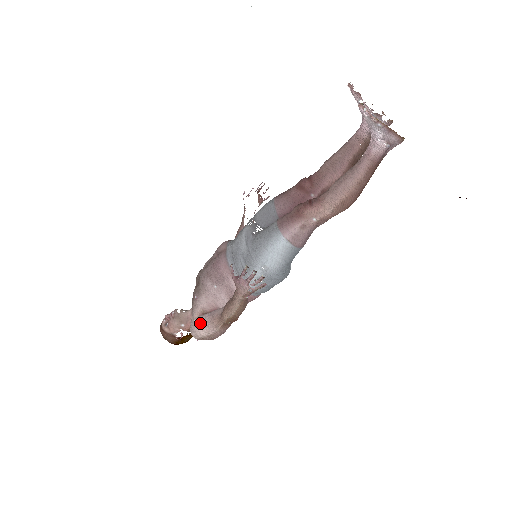
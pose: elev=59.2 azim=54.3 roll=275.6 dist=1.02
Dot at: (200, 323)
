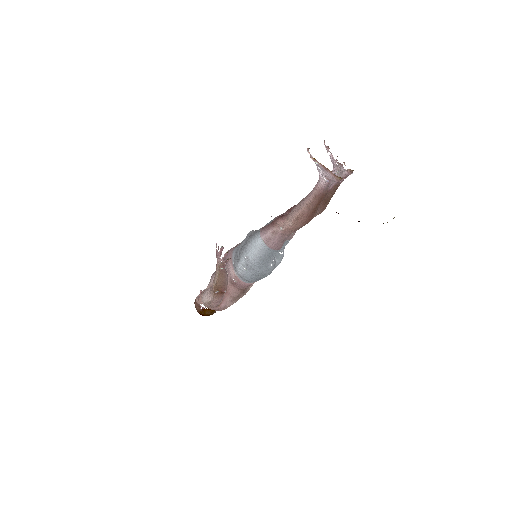
Dot at: (206, 291)
